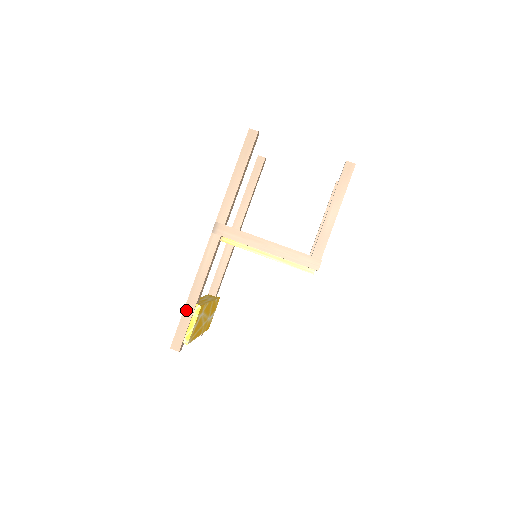
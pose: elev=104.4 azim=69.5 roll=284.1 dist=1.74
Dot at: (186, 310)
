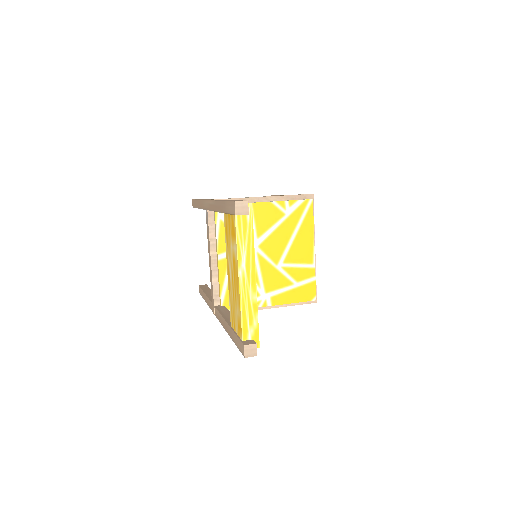
Dot at: occluded
